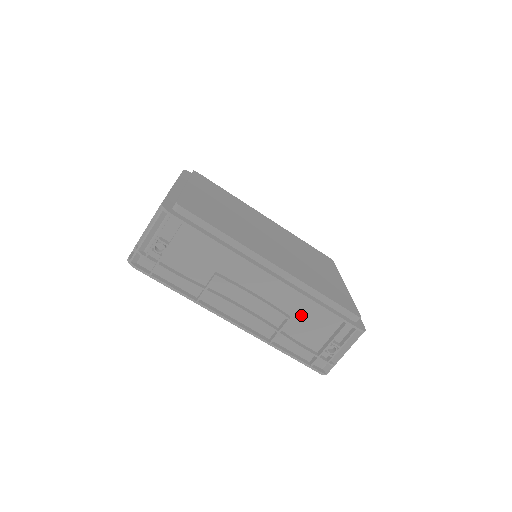
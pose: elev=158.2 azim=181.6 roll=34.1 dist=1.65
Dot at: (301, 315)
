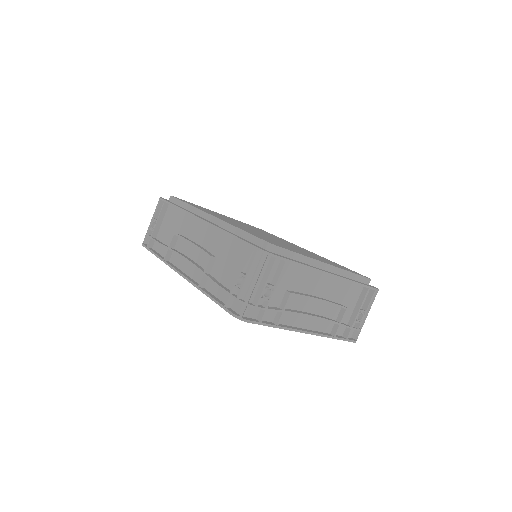
Dot at: (224, 254)
